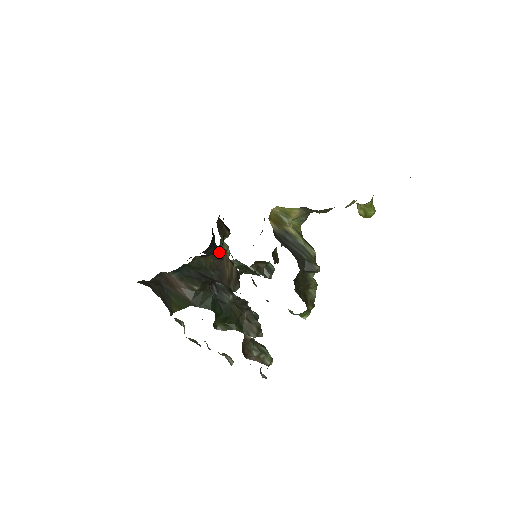
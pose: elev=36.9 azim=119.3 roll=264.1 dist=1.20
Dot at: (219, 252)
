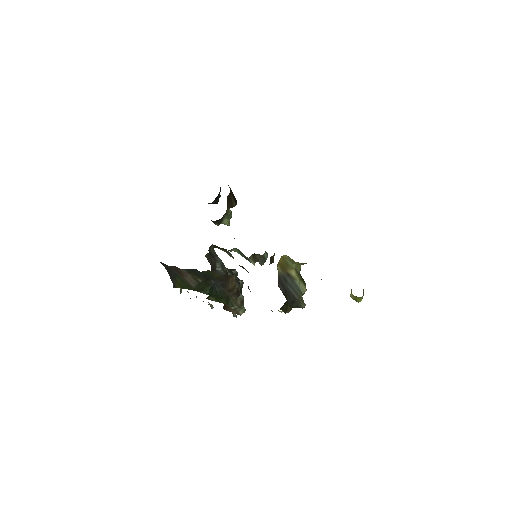
Dot at: (228, 275)
